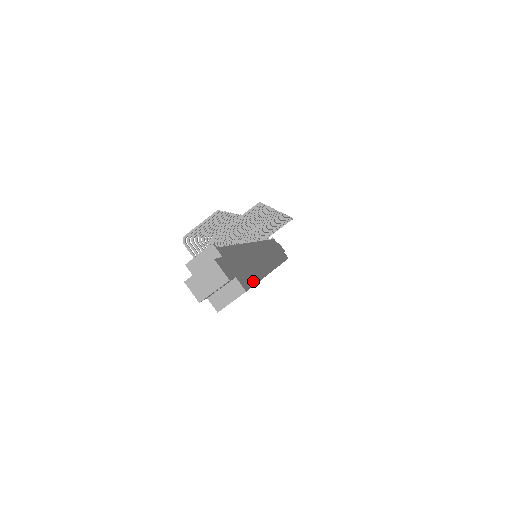
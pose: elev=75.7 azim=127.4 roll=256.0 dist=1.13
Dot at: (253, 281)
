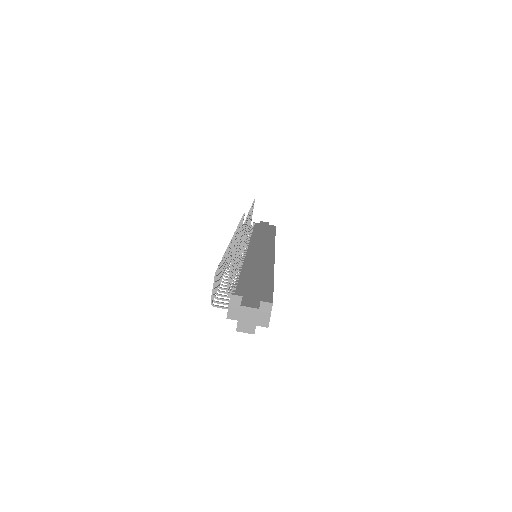
Dot at: (270, 288)
